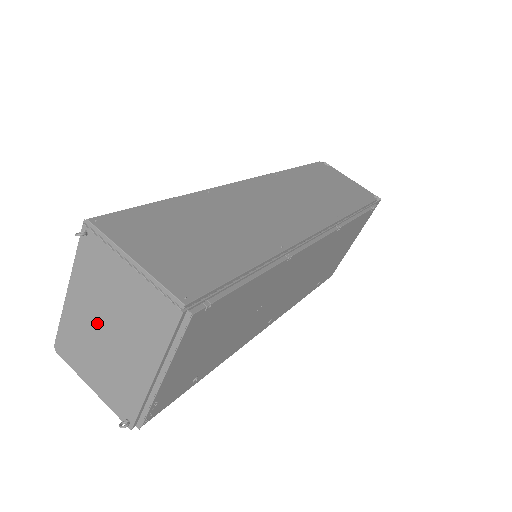
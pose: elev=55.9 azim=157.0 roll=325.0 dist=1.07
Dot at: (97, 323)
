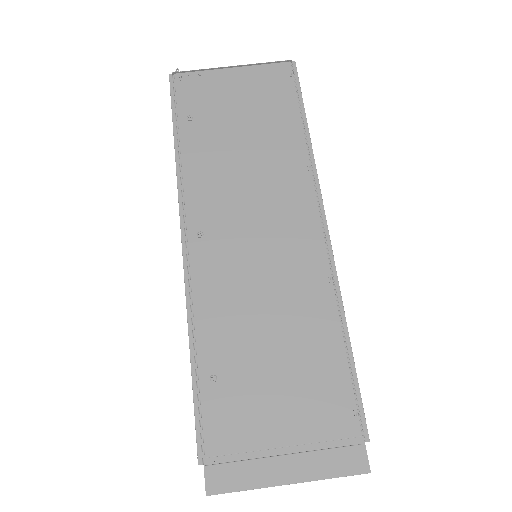
Dot at: occluded
